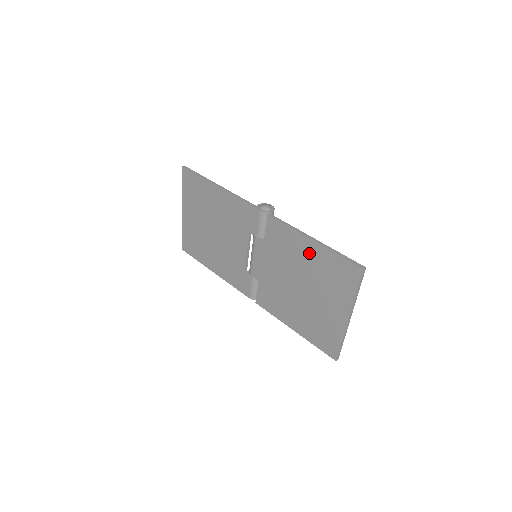
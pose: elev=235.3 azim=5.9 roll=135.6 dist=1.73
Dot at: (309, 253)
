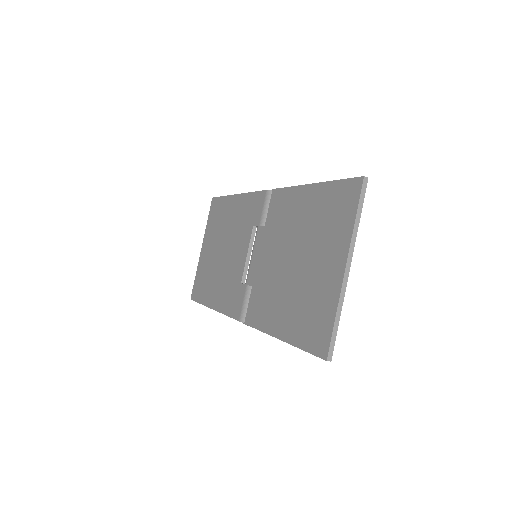
Dot at: (307, 203)
